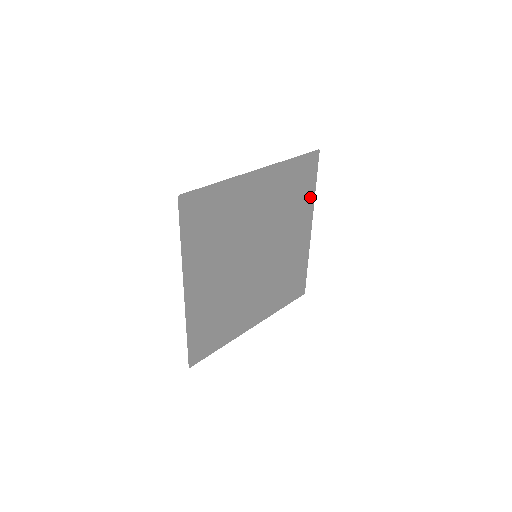
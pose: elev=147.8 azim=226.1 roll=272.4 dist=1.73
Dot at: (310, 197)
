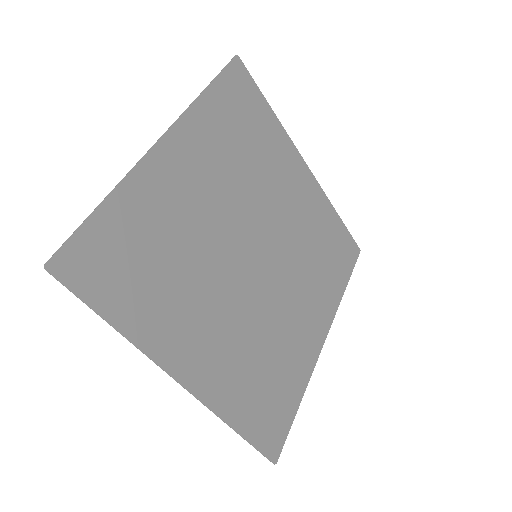
Dot at: (337, 291)
